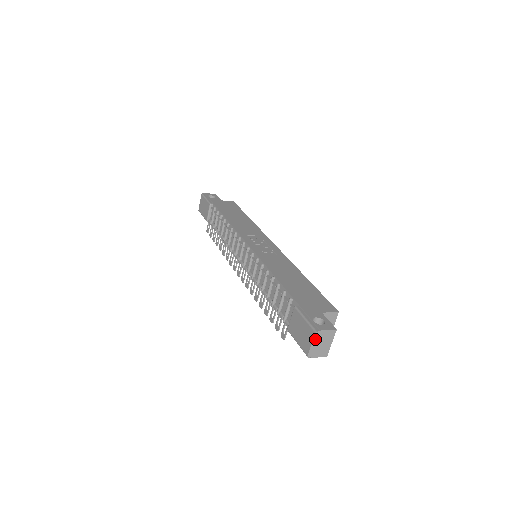
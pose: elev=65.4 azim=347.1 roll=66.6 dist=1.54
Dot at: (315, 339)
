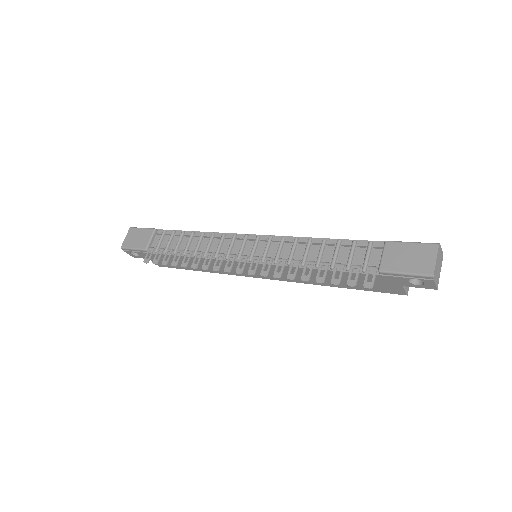
Dot at: (438, 254)
